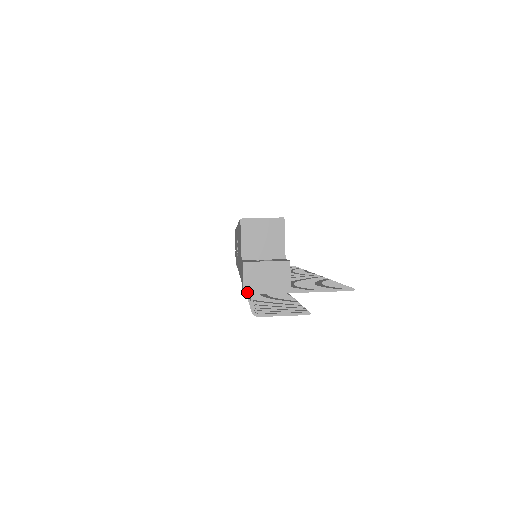
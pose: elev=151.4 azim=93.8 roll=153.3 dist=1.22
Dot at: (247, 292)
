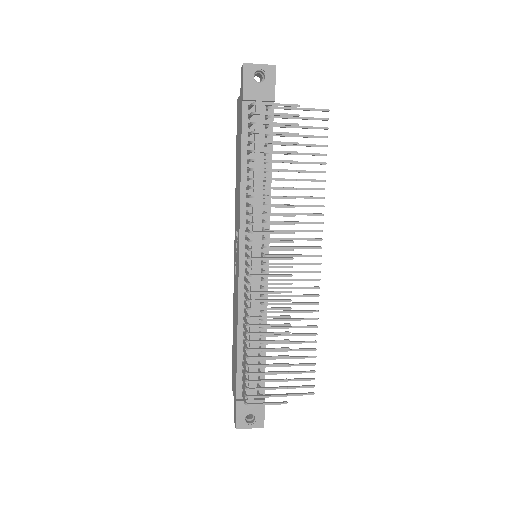
Dot at: (246, 63)
